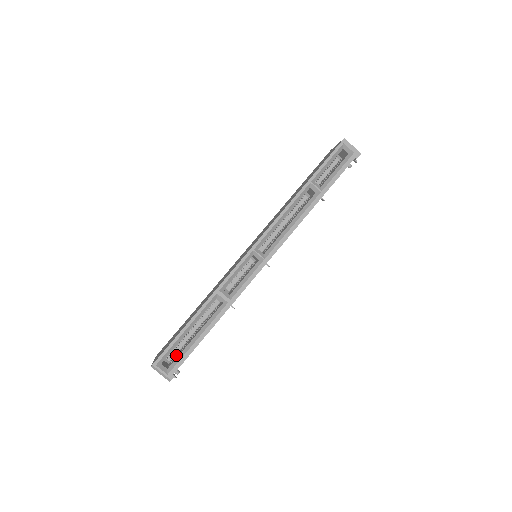
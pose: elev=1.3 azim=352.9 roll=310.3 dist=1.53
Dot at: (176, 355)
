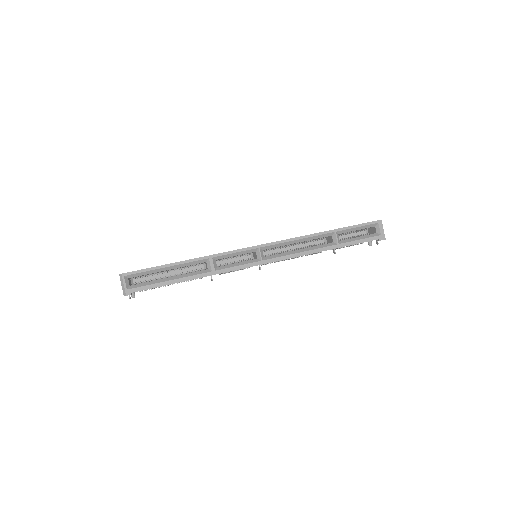
Dot at: (143, 281)
